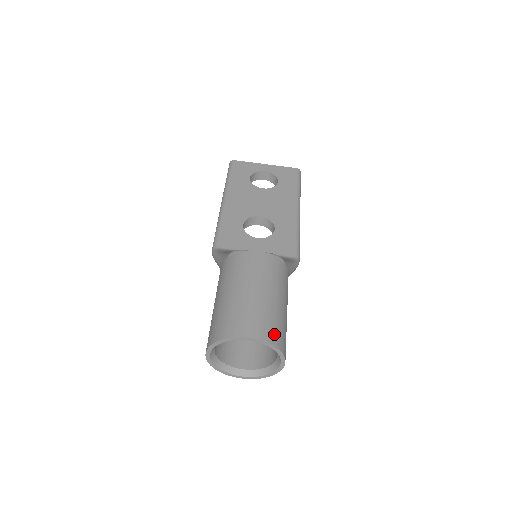
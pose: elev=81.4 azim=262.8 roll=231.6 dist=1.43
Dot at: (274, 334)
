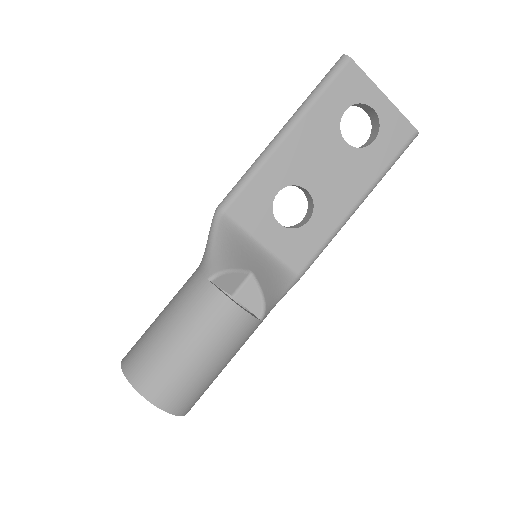
Dot at: (187, 405)
